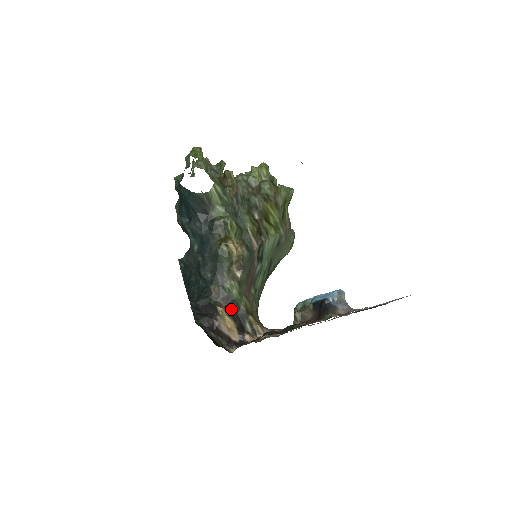
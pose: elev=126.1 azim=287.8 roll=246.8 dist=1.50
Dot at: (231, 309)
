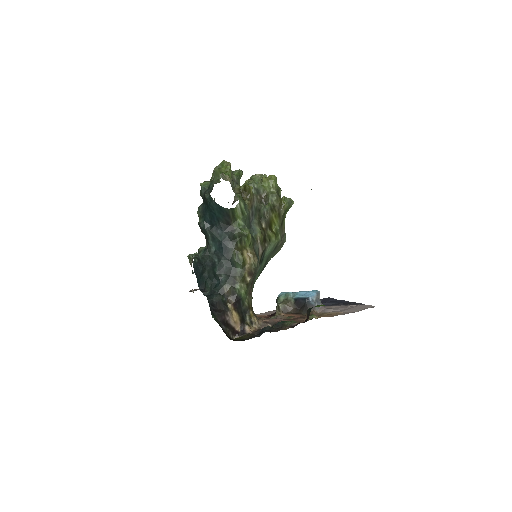
Dot at: (238, 305)
